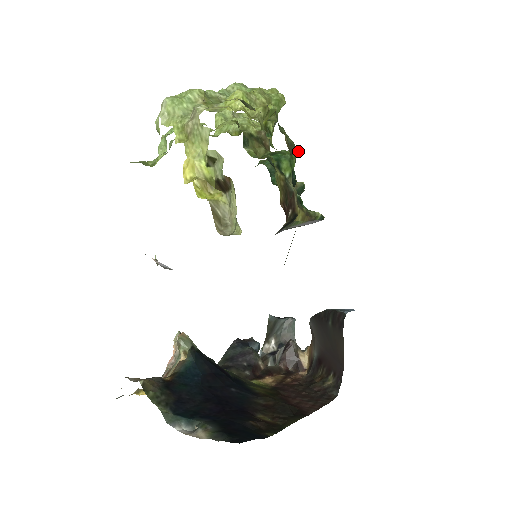
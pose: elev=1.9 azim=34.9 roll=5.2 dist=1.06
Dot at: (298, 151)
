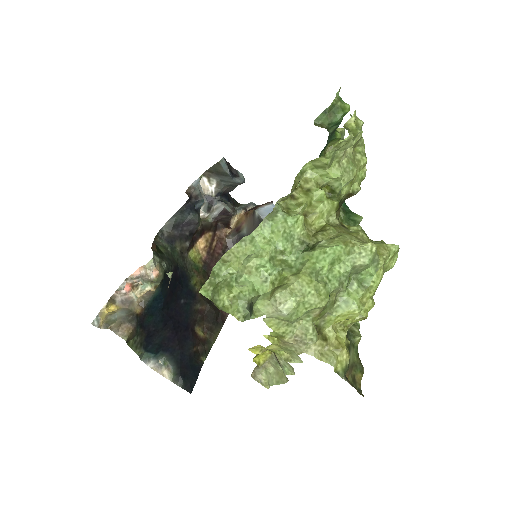
Dot at: occluded
